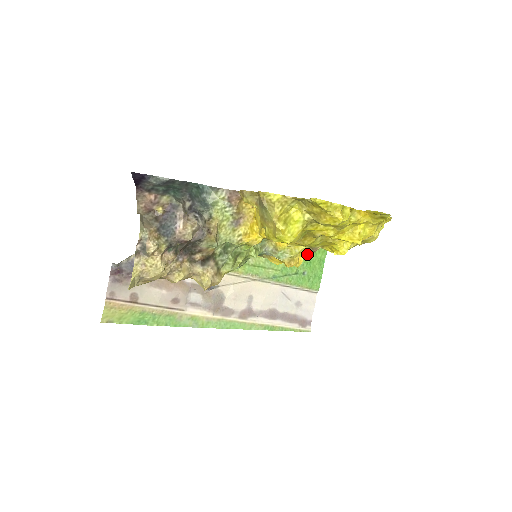
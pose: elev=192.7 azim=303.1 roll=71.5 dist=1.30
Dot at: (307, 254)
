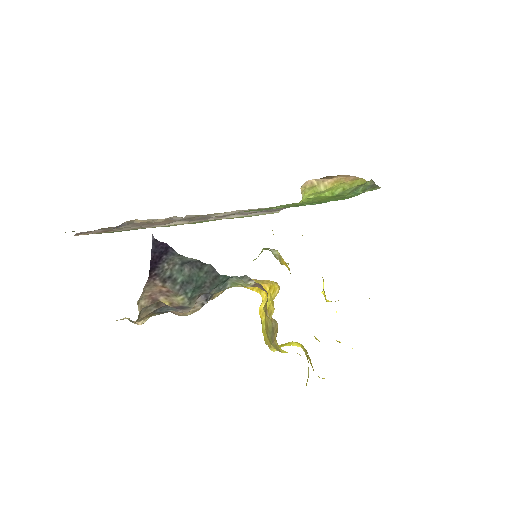
Dot at: (324, 201)
